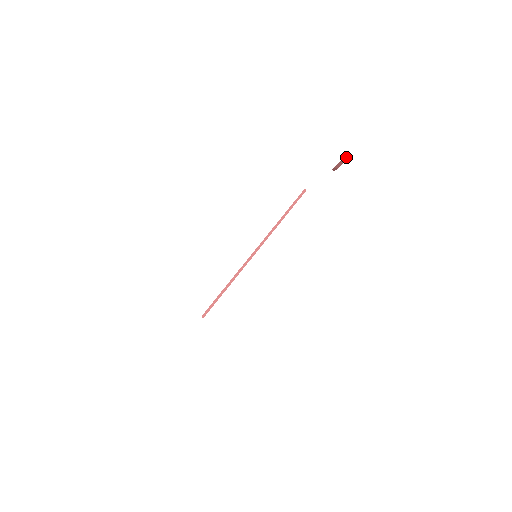
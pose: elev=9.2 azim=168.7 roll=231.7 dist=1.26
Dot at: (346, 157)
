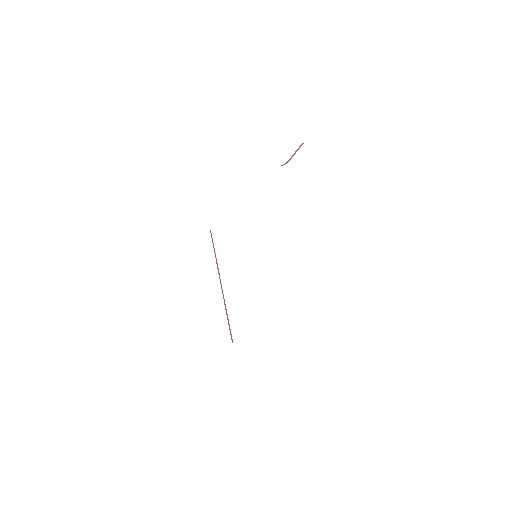
Dot at: (302, 143)
